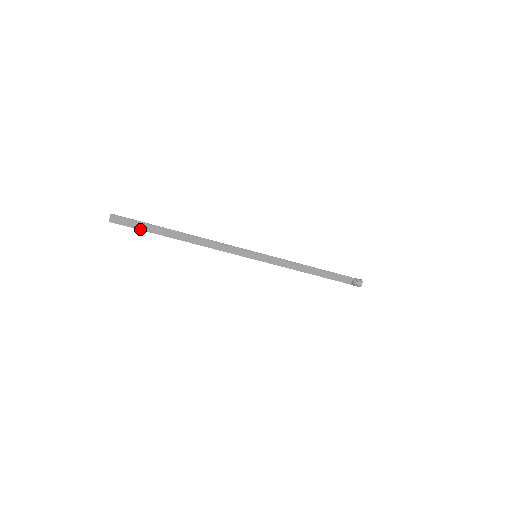
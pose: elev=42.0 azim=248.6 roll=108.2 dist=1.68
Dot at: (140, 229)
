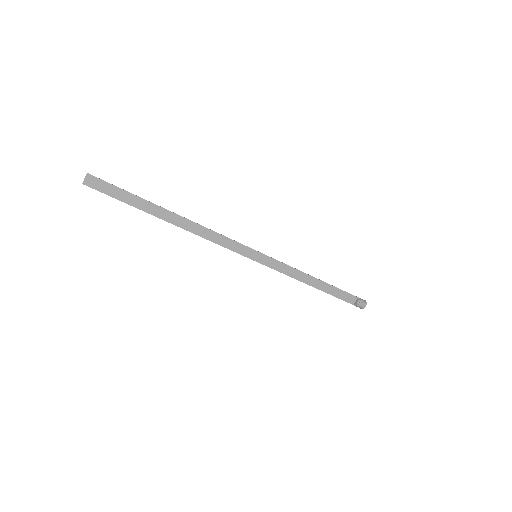
Dot at: (121, 200)
